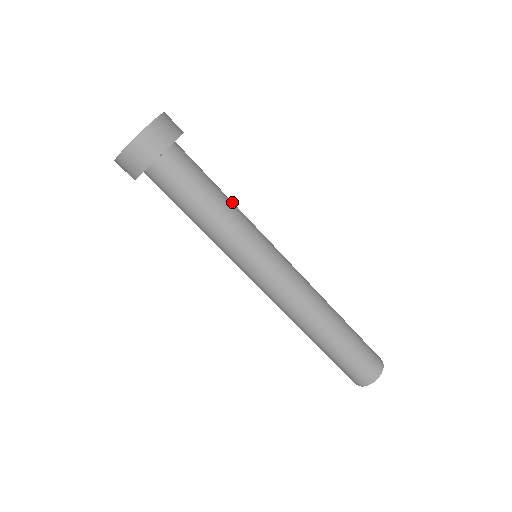
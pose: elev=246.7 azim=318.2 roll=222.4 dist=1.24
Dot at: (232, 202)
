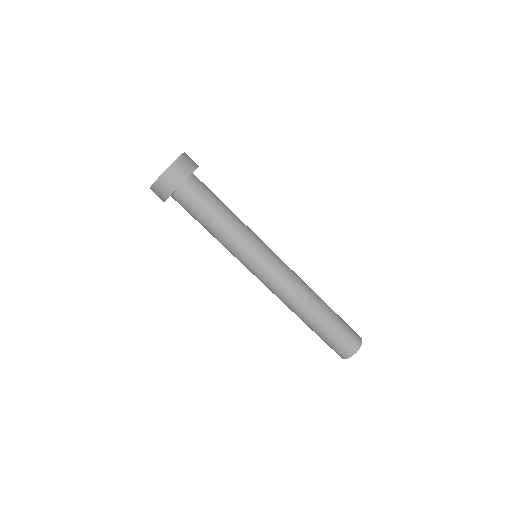
Dot at: occluded
